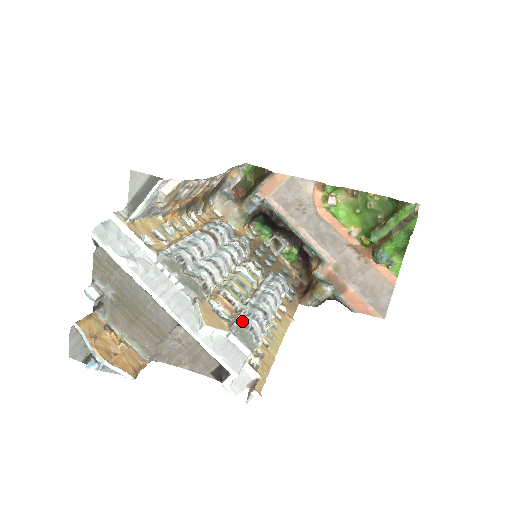
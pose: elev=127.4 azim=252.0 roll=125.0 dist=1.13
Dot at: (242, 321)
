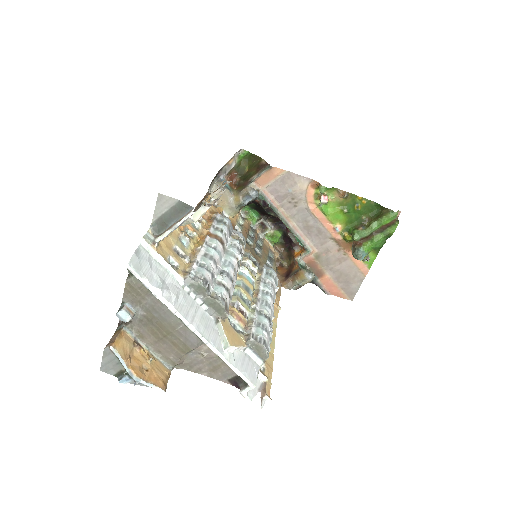
Dot at: (255, 334)
